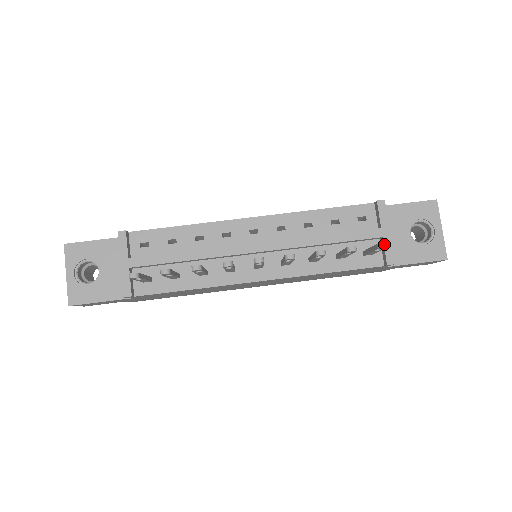
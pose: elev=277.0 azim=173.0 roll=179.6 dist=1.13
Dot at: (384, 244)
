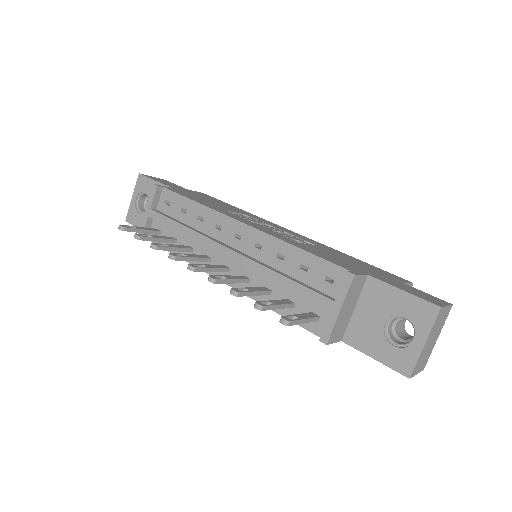
Dot at: (284, 321)
